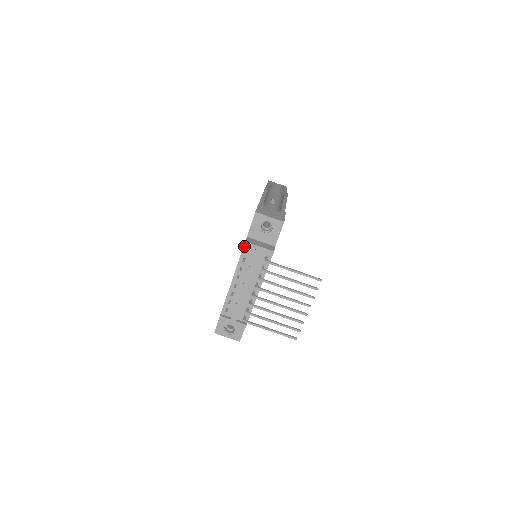
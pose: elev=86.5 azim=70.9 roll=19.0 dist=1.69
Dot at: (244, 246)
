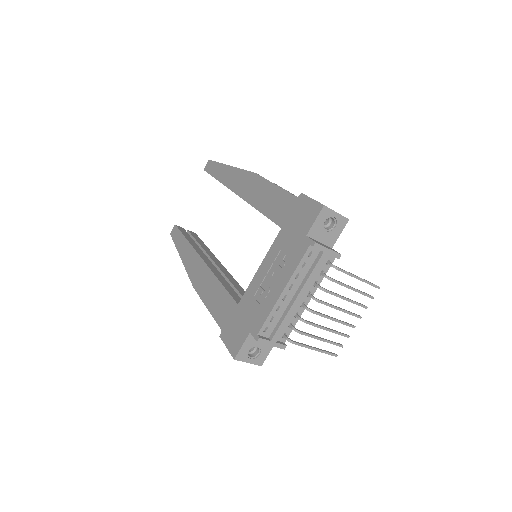
Dot at: (309, 248)
